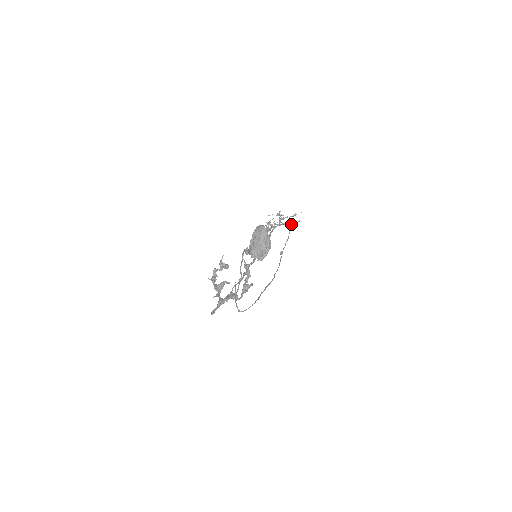
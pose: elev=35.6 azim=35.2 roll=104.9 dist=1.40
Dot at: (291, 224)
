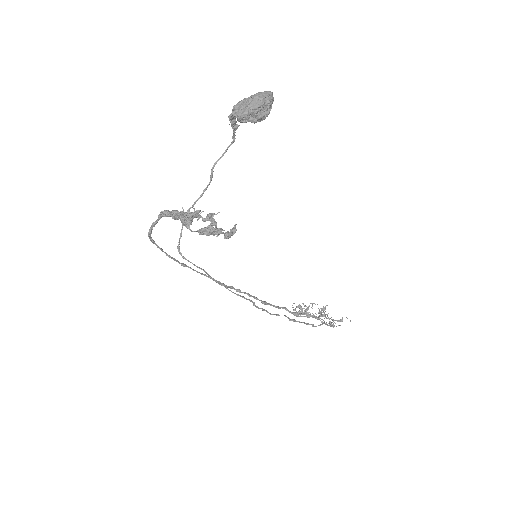
Dot at: (329, 321)
